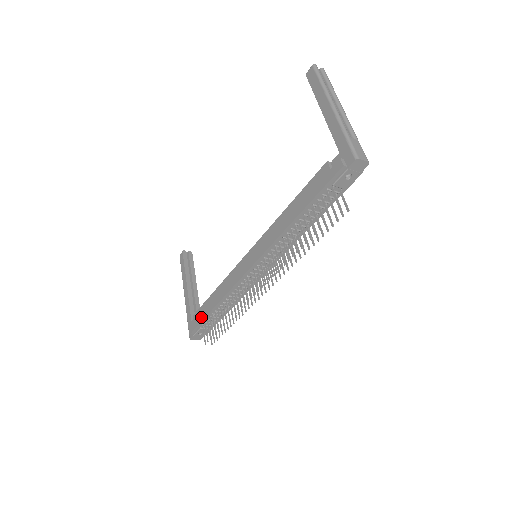
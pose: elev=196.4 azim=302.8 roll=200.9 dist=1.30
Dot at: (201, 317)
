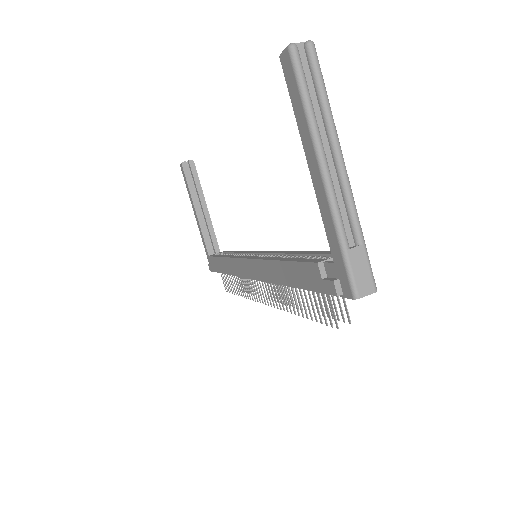
Dot at: (215, 268)
